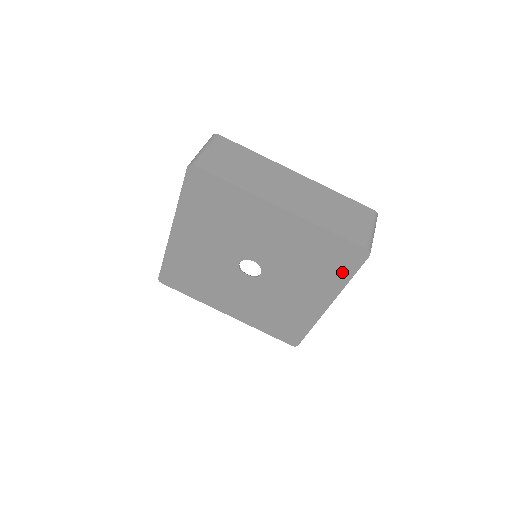
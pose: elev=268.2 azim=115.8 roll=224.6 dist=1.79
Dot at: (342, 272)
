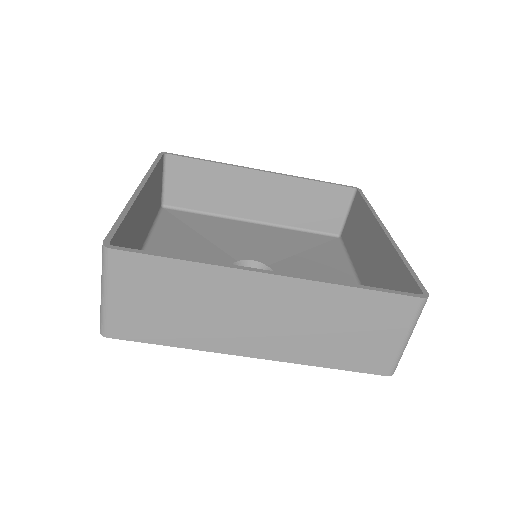
Dot at: occluded
